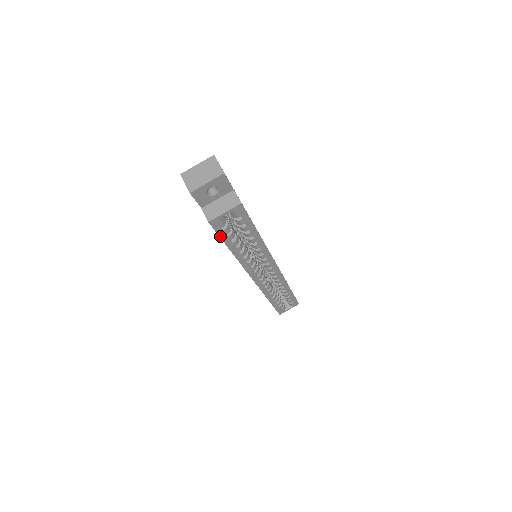
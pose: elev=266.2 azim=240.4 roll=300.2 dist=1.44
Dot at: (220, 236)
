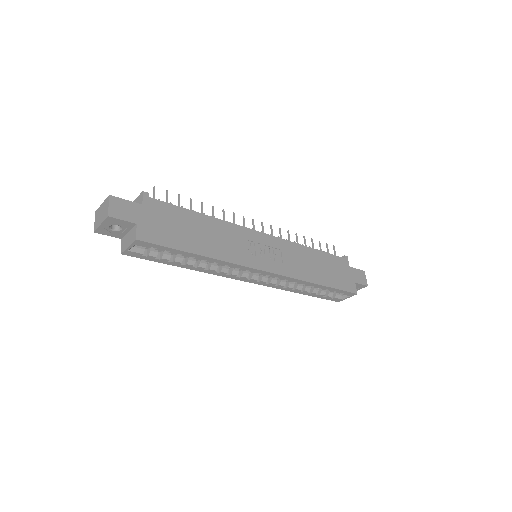
Dot at: (151, 260)
